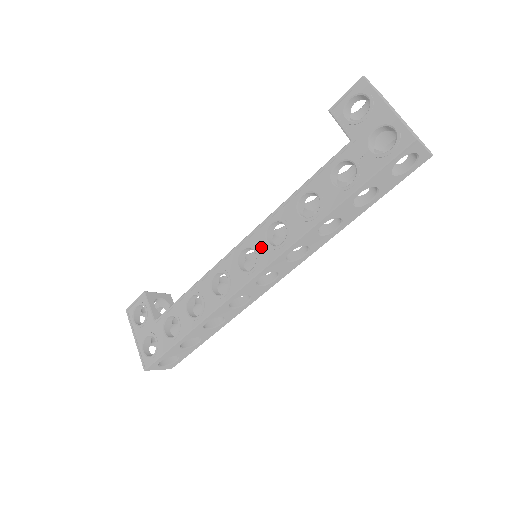
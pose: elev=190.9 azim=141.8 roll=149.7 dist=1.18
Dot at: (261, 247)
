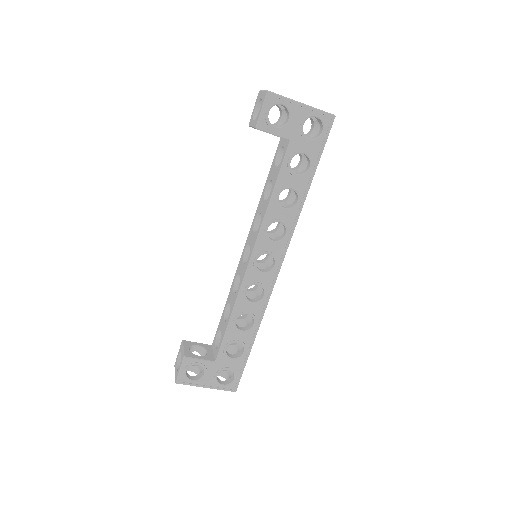
Dot at: (271, 248)
